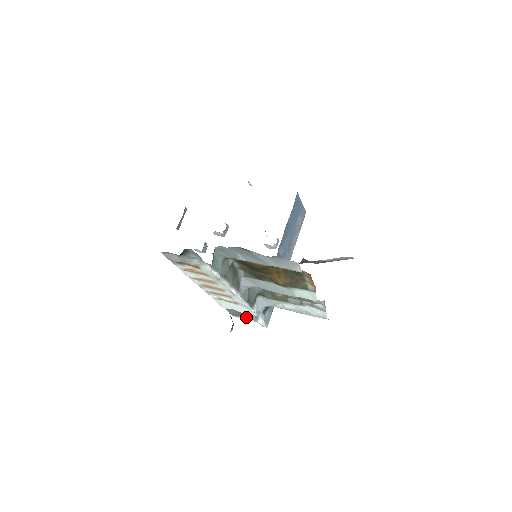
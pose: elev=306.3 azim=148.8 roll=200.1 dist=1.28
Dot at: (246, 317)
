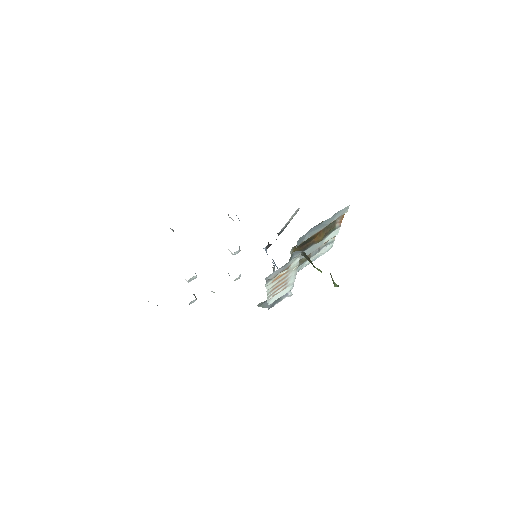
Dot at: (280, 300)
